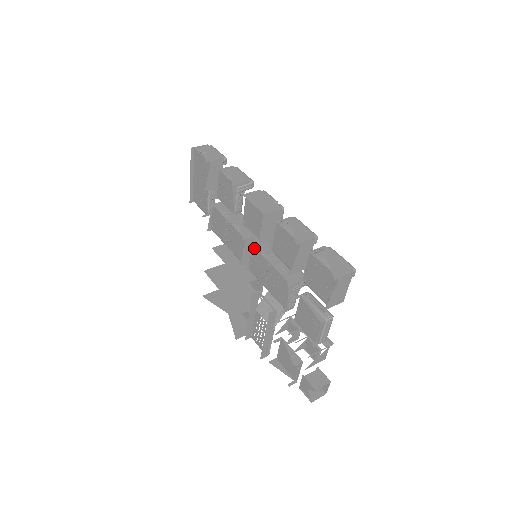
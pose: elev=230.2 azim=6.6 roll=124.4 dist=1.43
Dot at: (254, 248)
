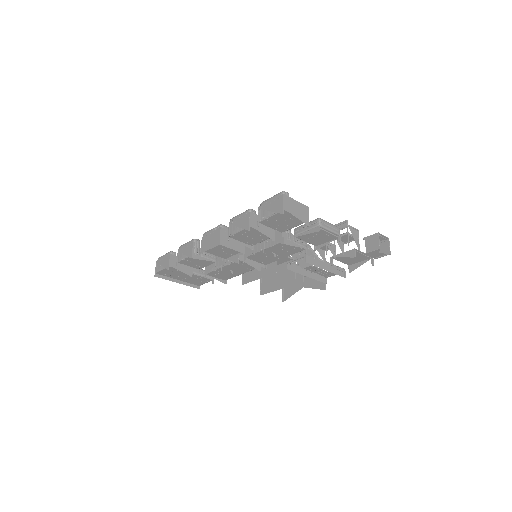
Dot at: (248, 257)
